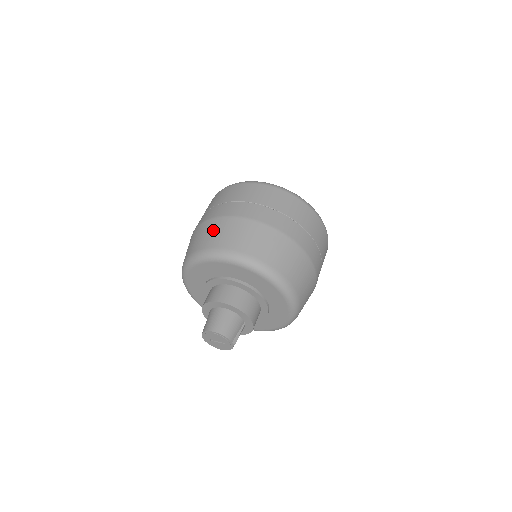
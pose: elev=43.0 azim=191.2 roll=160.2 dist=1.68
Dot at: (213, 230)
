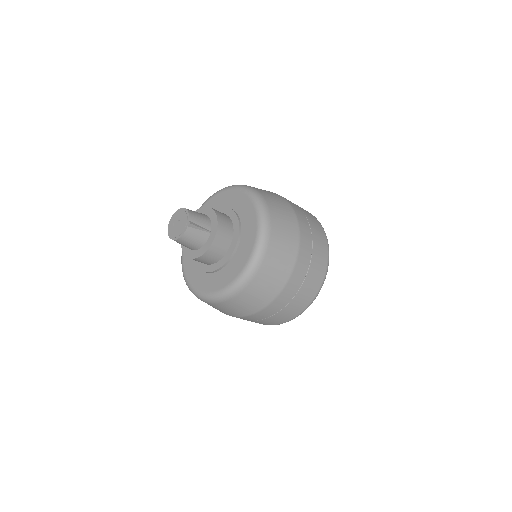
Dot at: occluded
